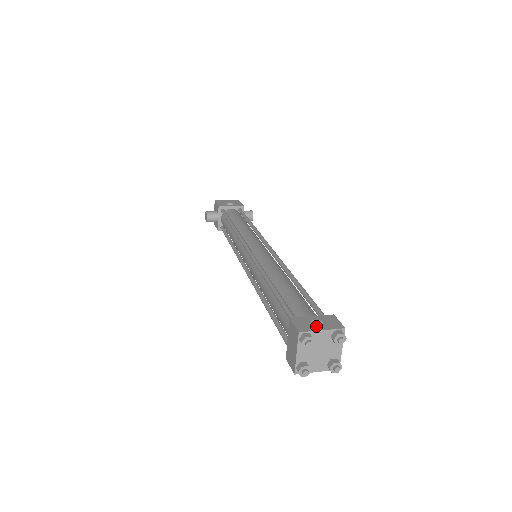
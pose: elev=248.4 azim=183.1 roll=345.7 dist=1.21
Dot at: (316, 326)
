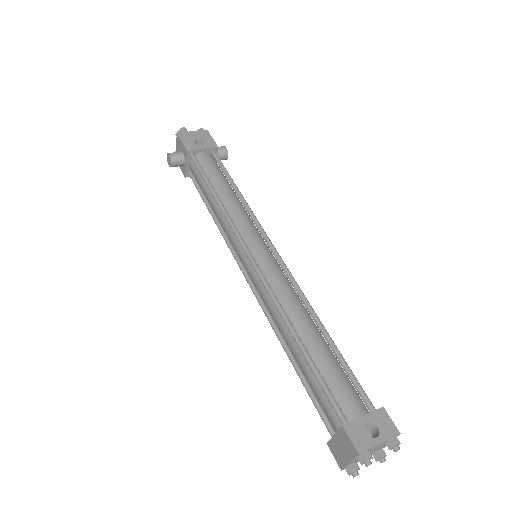
Dot at: (367, 425)
